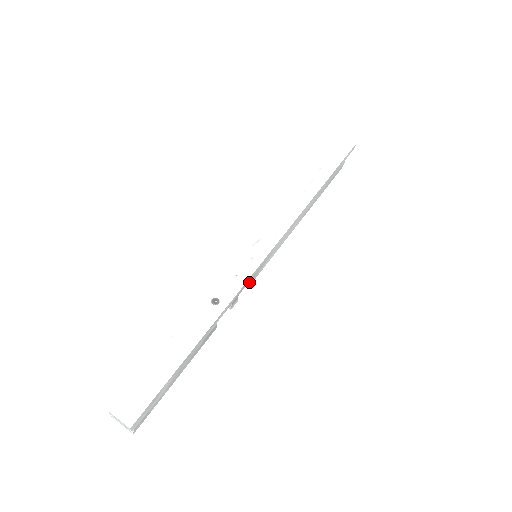
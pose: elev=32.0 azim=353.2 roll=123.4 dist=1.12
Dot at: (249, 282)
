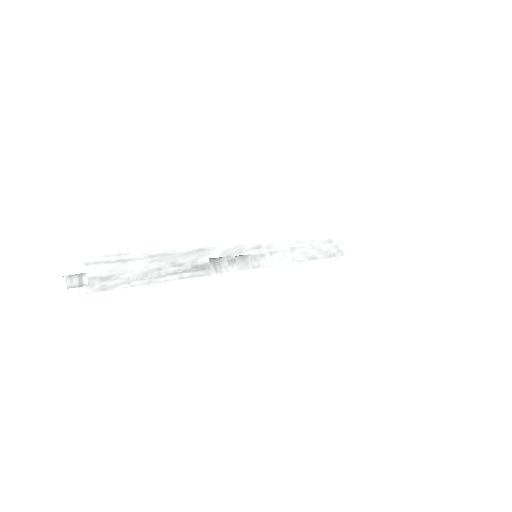
Dot at: (250, 266)
